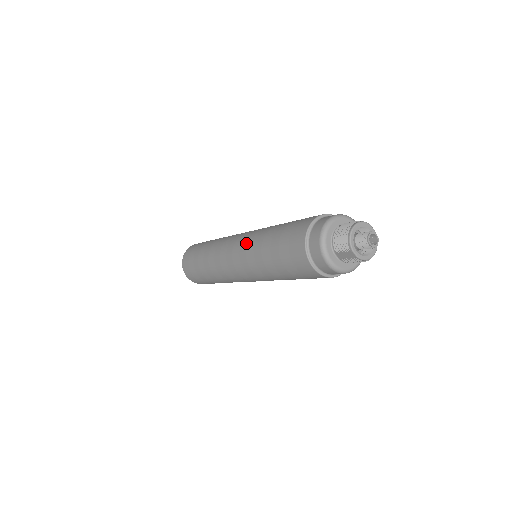
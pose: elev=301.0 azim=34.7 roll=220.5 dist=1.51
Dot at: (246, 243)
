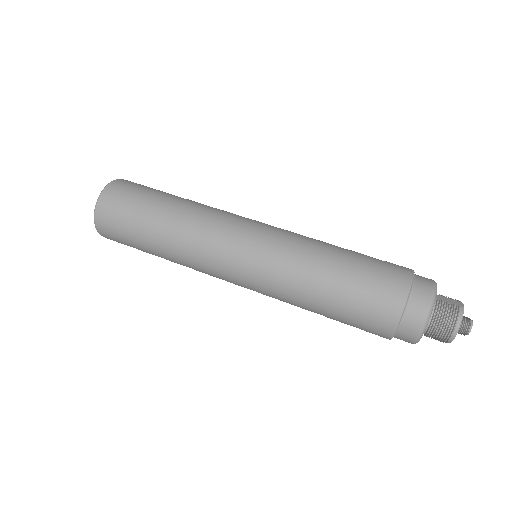
Dot at: (268, 288)
